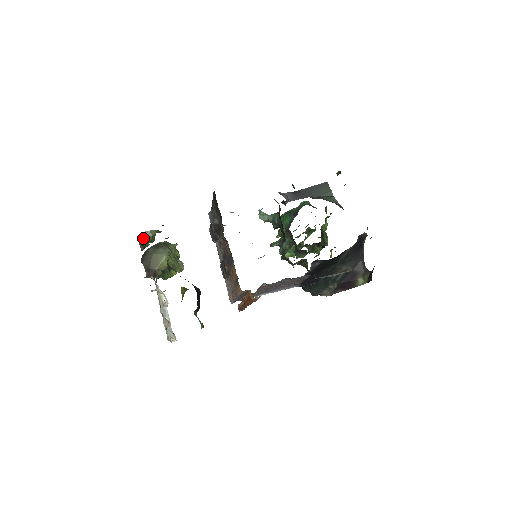
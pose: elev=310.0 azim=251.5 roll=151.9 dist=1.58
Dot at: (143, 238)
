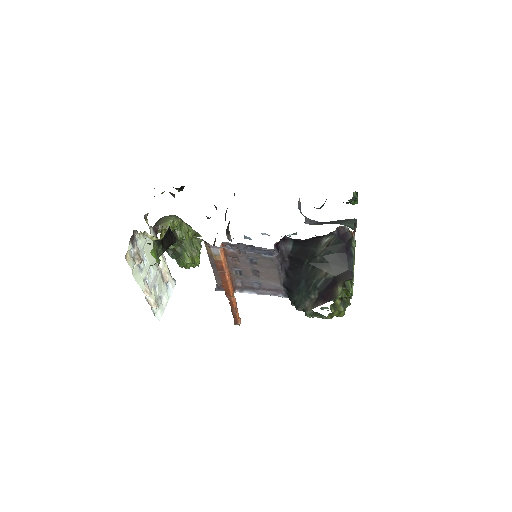
Dot at: occluded
